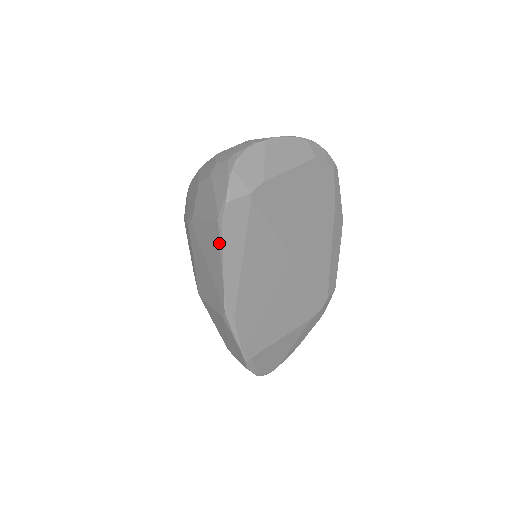
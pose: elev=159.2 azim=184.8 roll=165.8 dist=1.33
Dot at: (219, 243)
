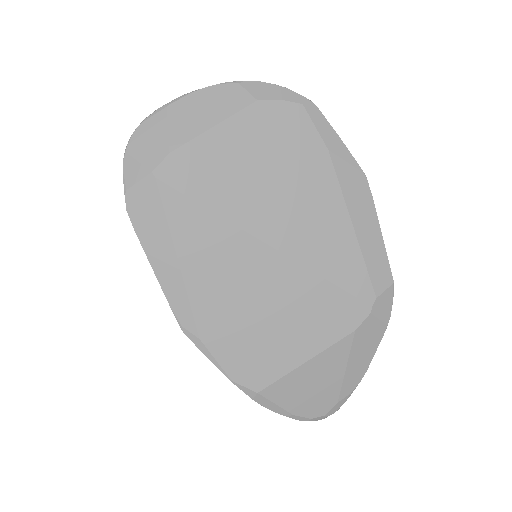
Dot at: (142, 244)
